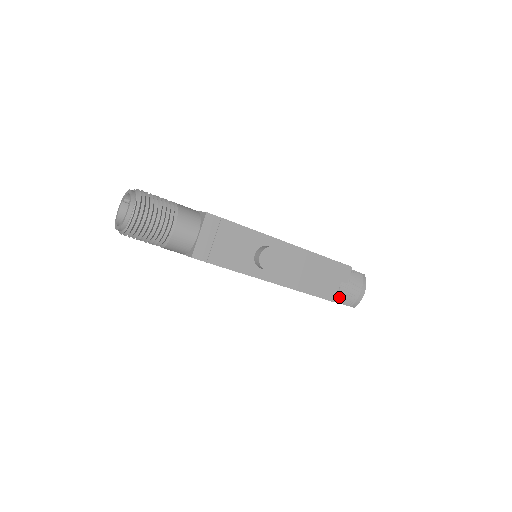
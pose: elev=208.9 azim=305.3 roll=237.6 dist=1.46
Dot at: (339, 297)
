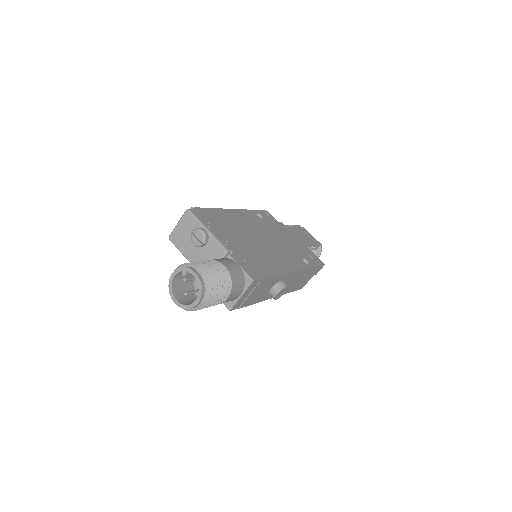
Dot at: occluded
